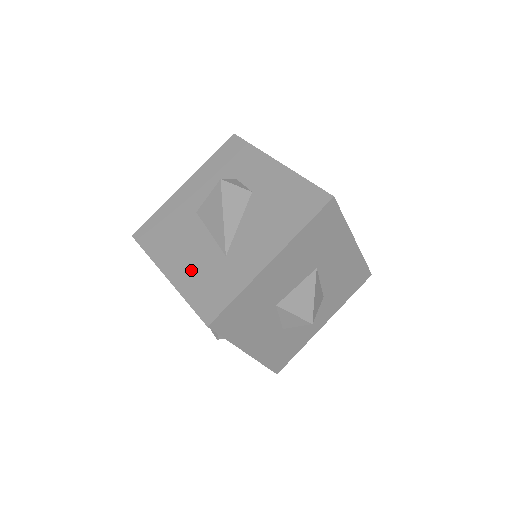
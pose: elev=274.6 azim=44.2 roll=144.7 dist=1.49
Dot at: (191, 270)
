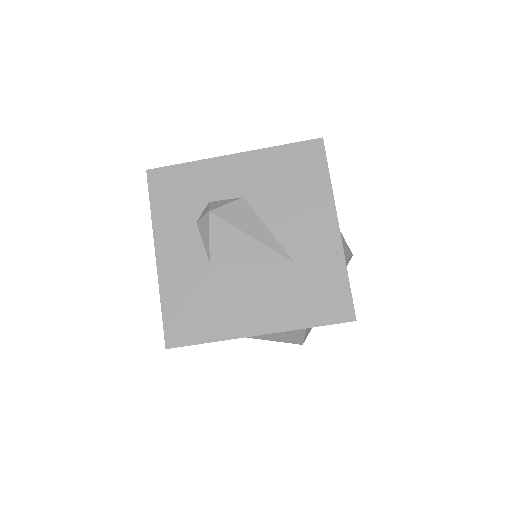
Dot at: (278, 304)
